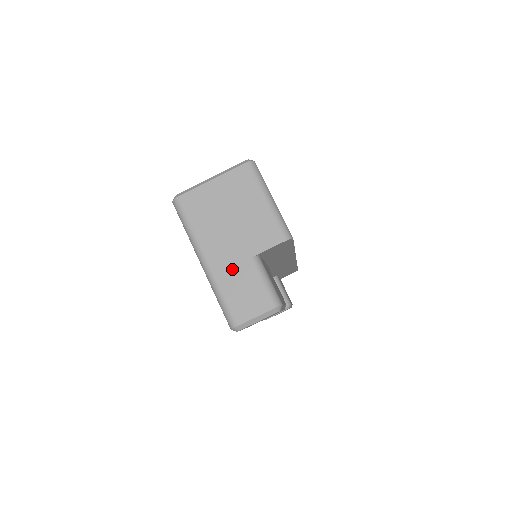
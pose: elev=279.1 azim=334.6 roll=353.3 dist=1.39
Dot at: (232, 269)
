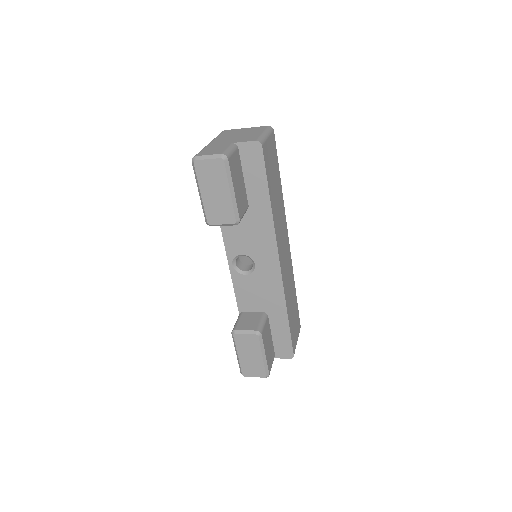
Dot at: (219, 144)
